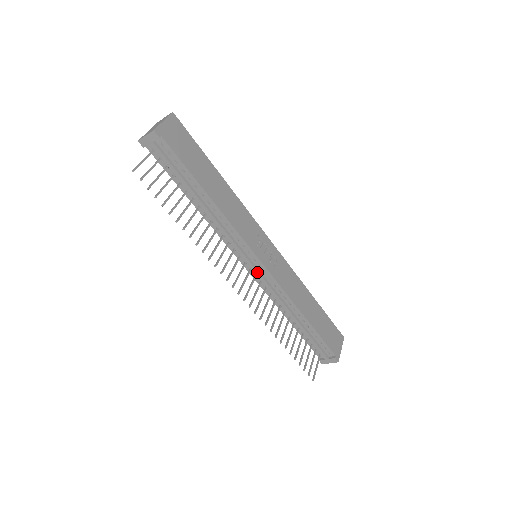
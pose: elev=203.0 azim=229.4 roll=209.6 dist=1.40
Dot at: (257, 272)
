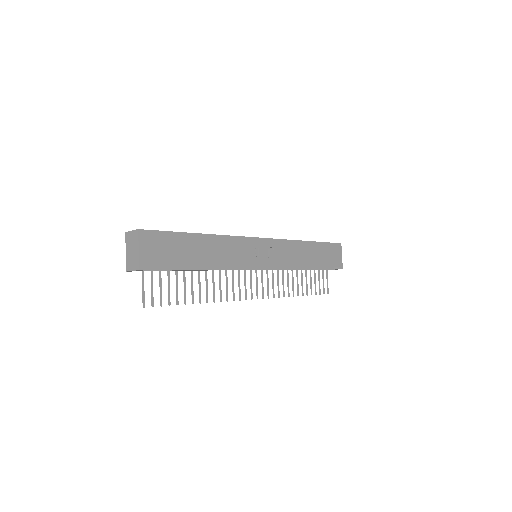
Dot at: occluded
